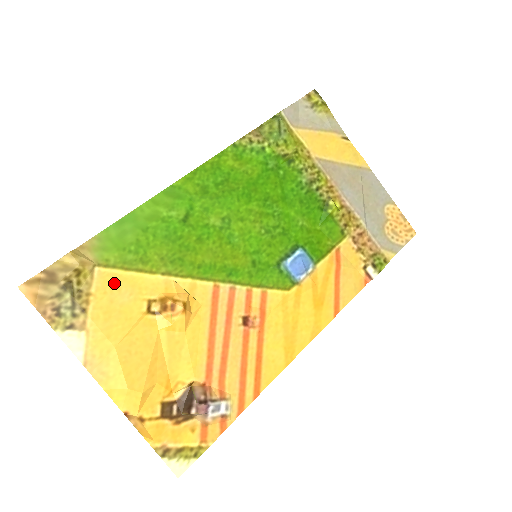
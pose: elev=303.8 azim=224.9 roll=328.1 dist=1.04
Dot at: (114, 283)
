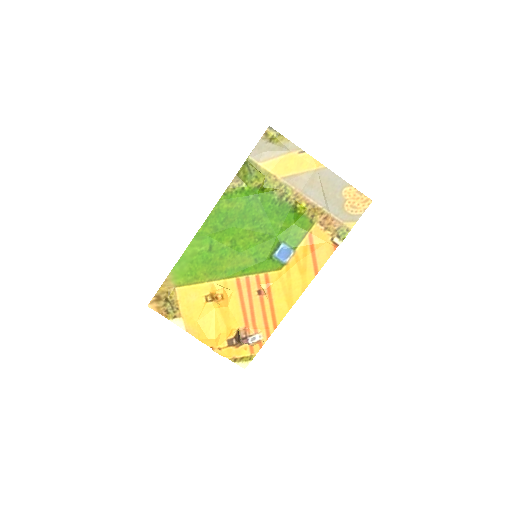
Dot at: (186, 293)
